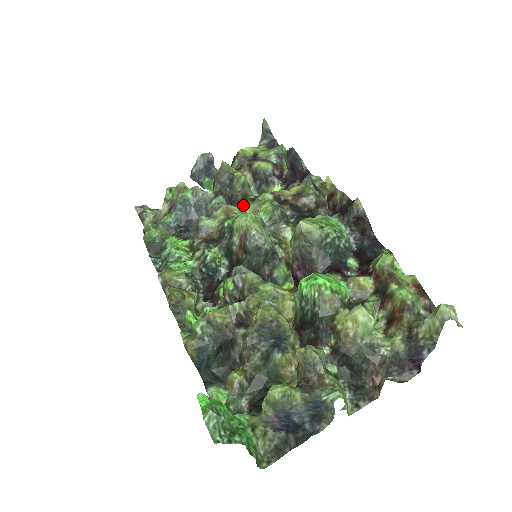
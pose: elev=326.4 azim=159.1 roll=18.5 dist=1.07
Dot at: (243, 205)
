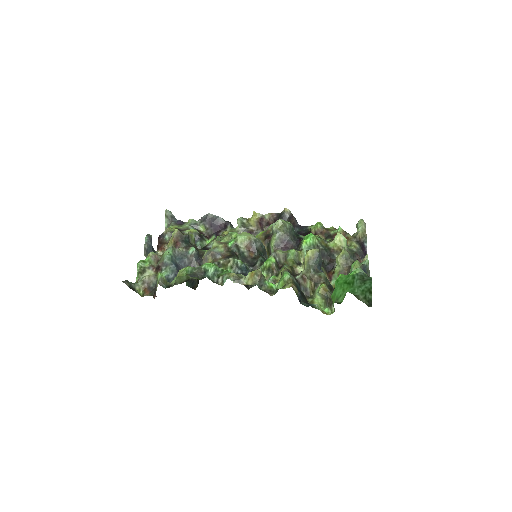
Dot at: (203, 251)
